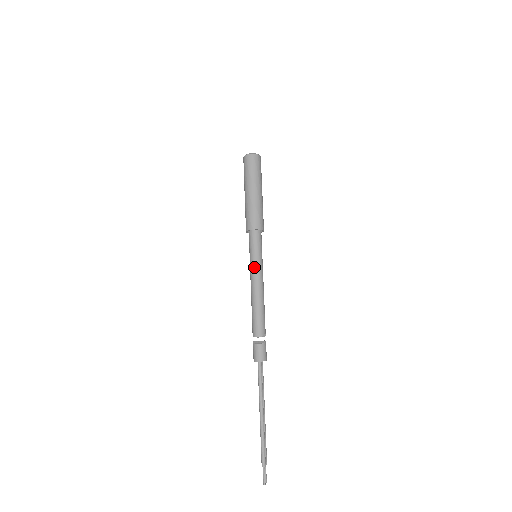
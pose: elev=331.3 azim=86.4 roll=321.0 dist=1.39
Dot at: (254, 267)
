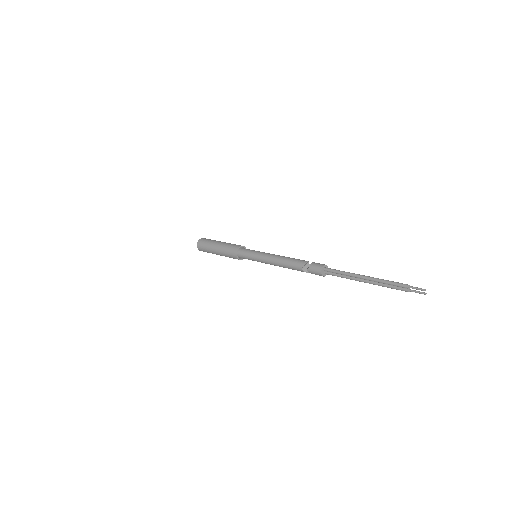
Dot at: (261, 253)
